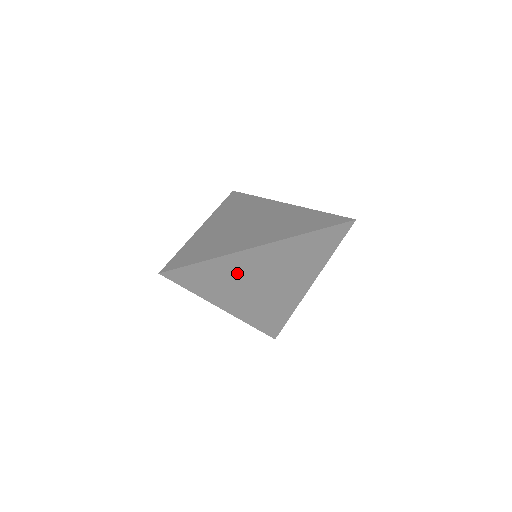
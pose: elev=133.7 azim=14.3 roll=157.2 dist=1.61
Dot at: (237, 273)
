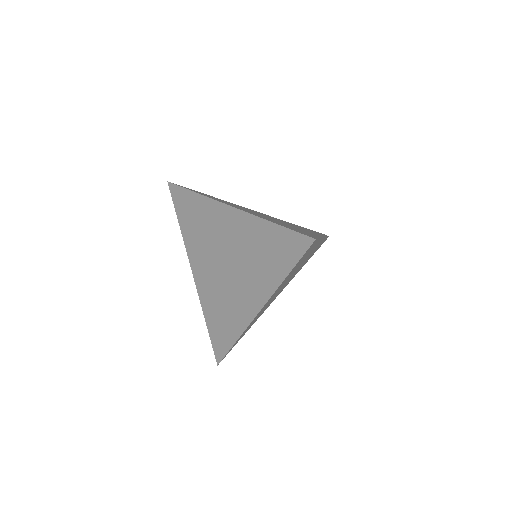
Dot at: occluded
